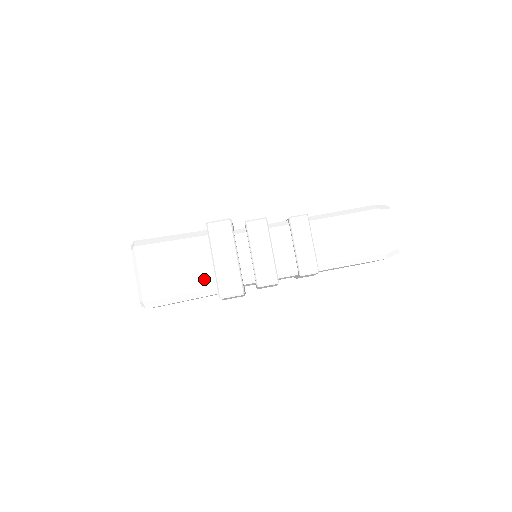
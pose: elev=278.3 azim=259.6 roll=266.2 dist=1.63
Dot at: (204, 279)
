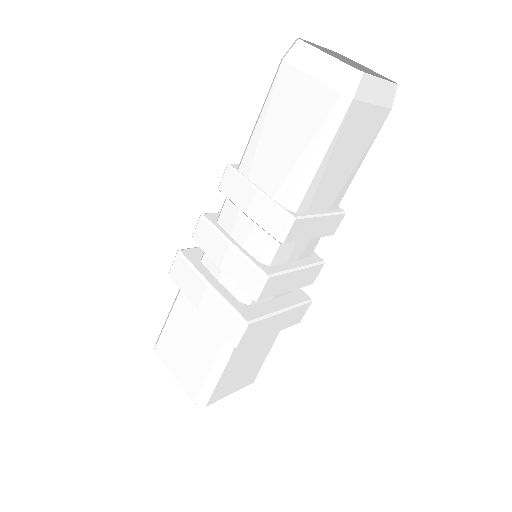
Dot at: (271, 335)
